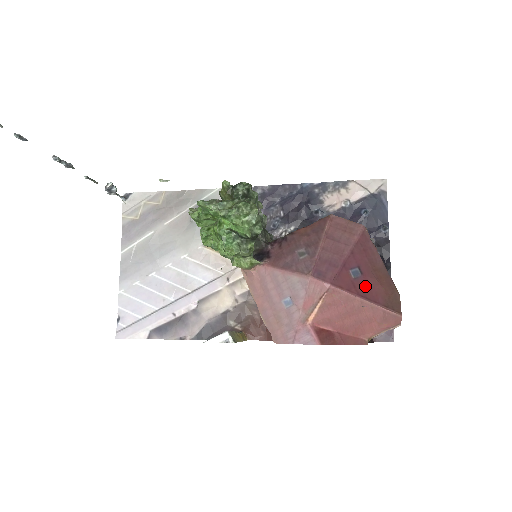
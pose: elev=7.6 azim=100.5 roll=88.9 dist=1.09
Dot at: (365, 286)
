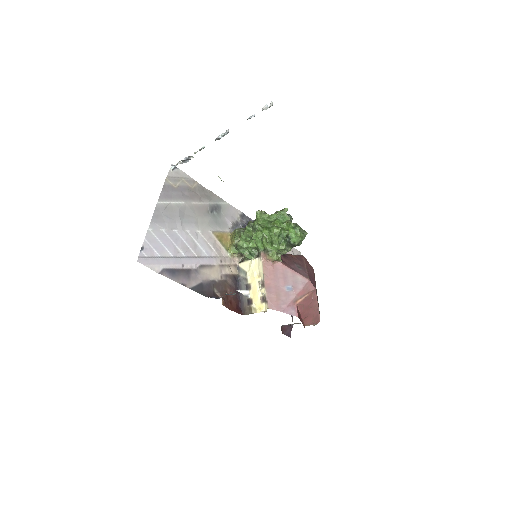
Dot at: occluded
